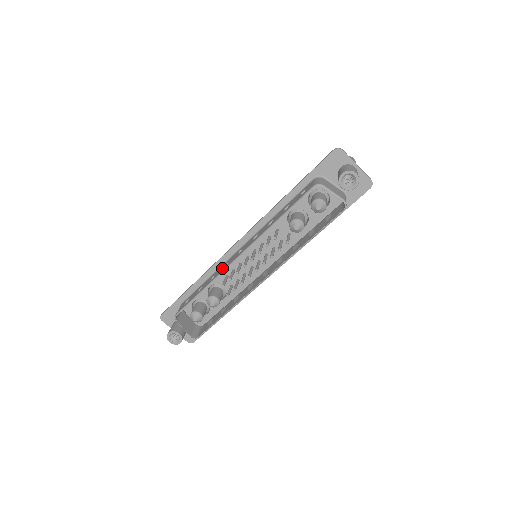
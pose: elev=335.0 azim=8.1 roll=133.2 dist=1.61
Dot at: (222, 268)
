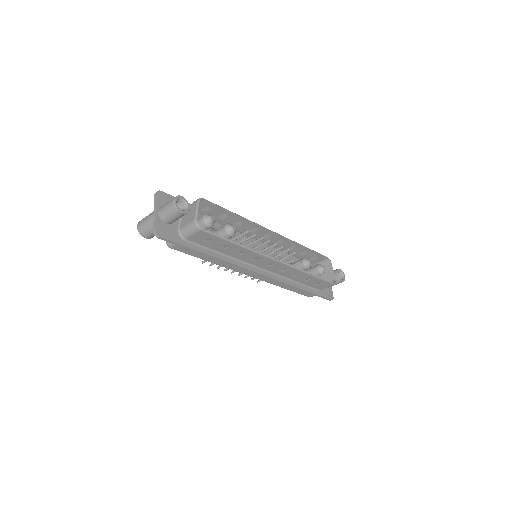
Dot at: (250, 227)
